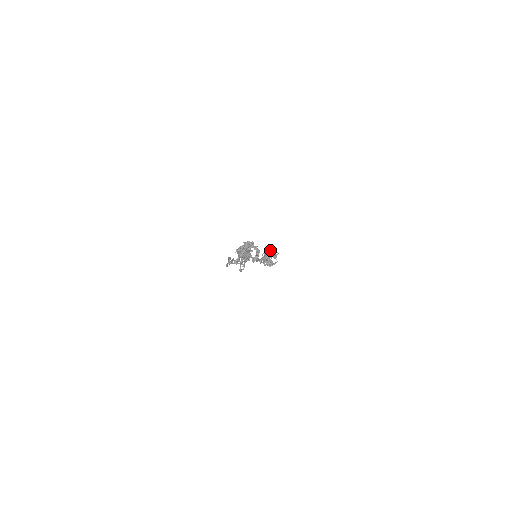
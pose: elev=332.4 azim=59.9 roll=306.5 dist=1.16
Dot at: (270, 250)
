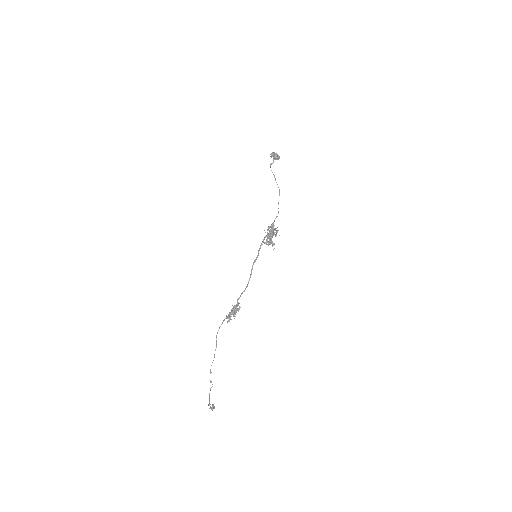
Dot at: (272, 241)
